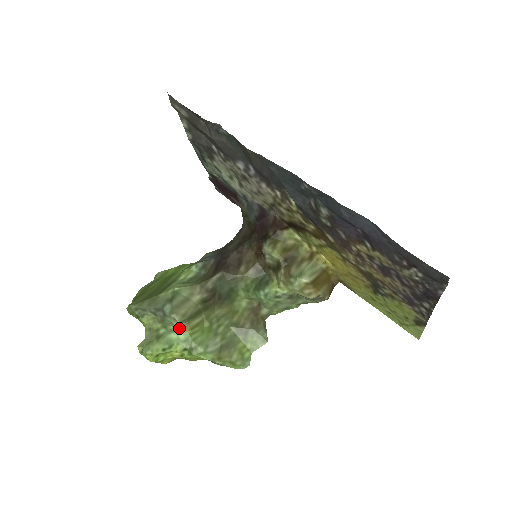
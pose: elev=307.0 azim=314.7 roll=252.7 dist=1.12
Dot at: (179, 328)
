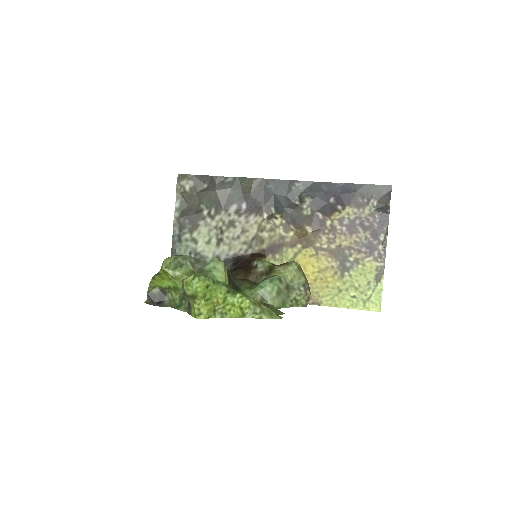
Dot at: (219, 275)
